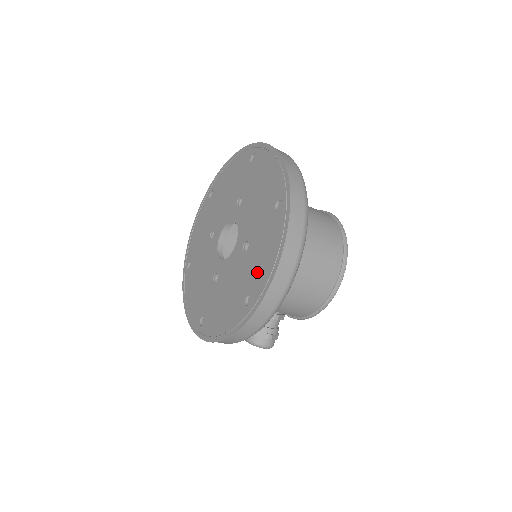
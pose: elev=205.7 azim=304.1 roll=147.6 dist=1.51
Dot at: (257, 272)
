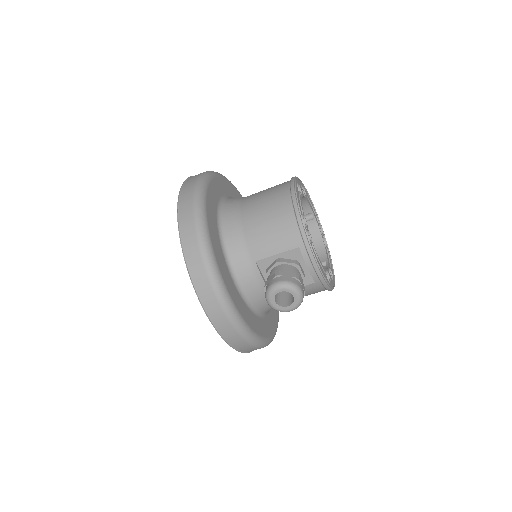
Dot at: occluded
